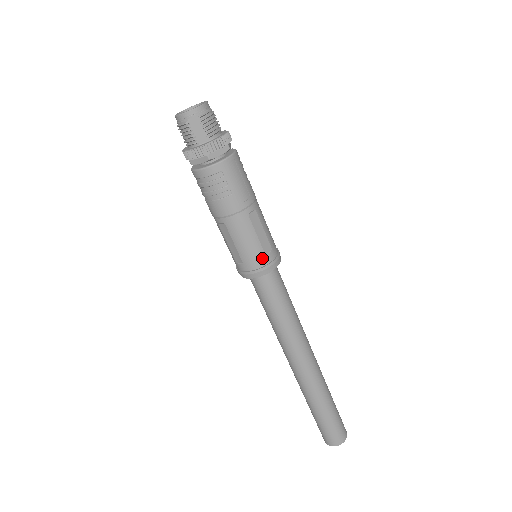
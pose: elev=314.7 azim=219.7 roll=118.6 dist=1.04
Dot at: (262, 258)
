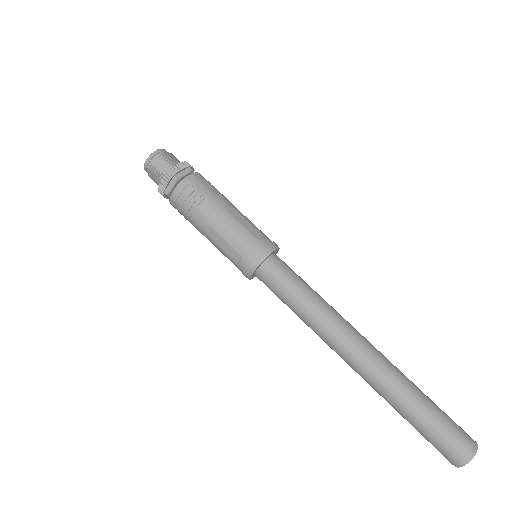
Dot at: (256, 243)
